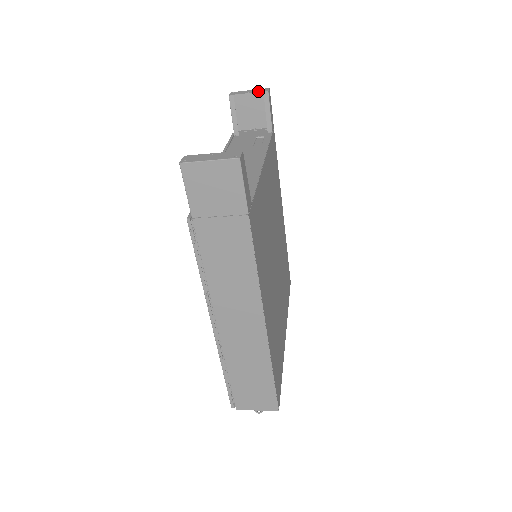
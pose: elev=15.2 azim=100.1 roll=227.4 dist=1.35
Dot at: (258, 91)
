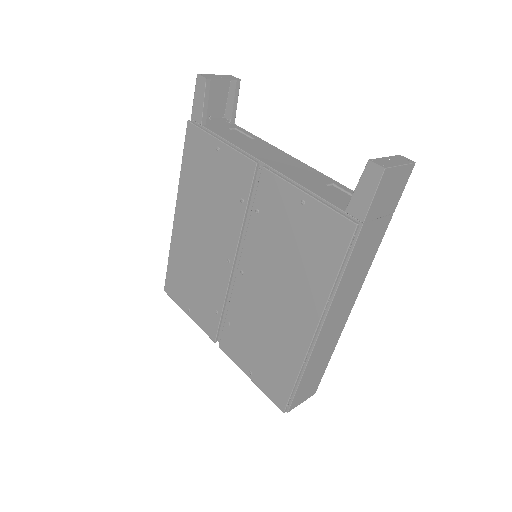
Dot at: (231, 78)
